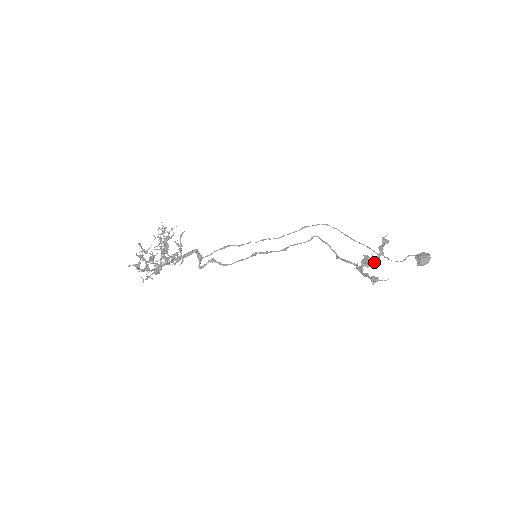
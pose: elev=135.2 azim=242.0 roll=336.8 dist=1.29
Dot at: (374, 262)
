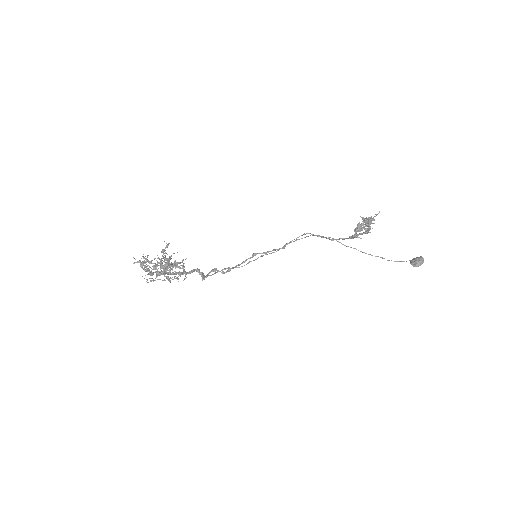
Dot at: occluded
